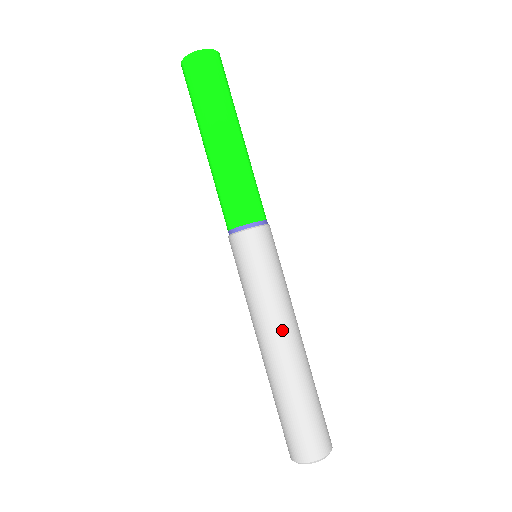
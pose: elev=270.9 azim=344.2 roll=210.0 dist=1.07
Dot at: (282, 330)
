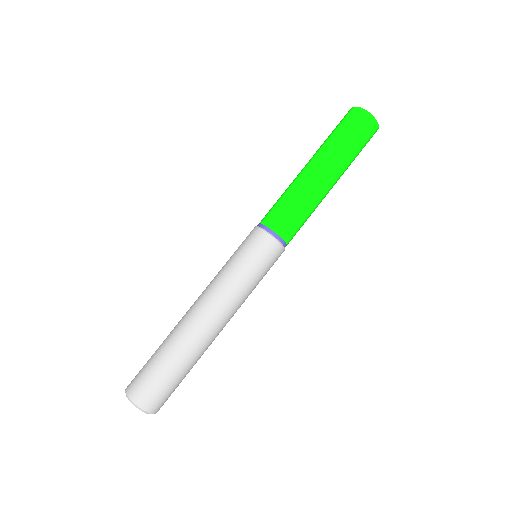
Dot at: (205, 302)
